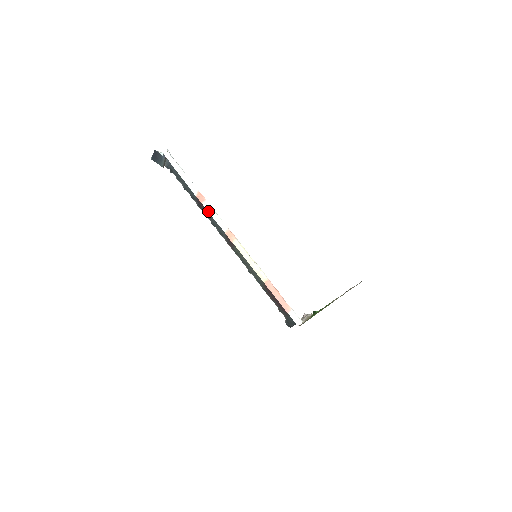
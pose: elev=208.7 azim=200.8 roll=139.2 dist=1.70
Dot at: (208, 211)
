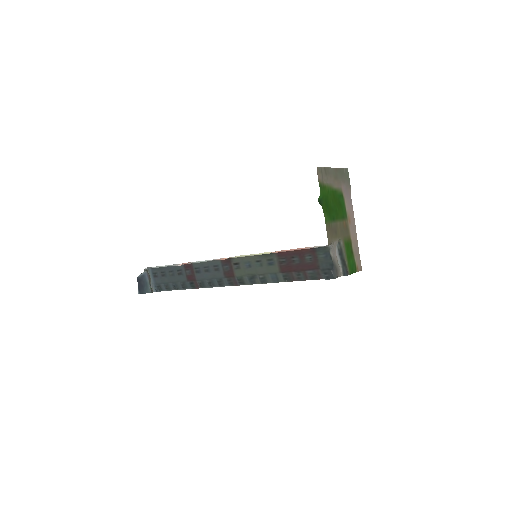
Dot at: occluded
